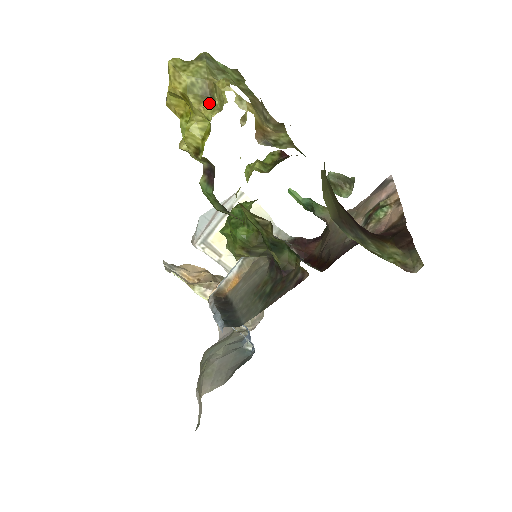
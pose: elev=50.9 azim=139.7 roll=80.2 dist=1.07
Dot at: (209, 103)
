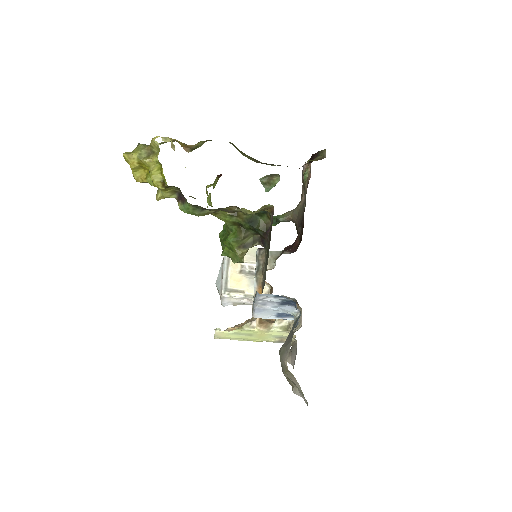
Dot at: (153, 155)
